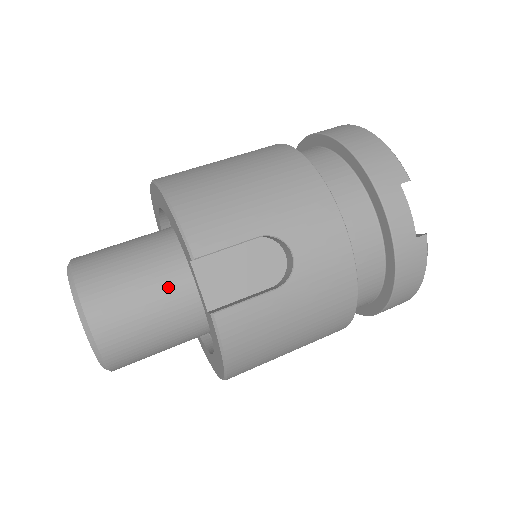
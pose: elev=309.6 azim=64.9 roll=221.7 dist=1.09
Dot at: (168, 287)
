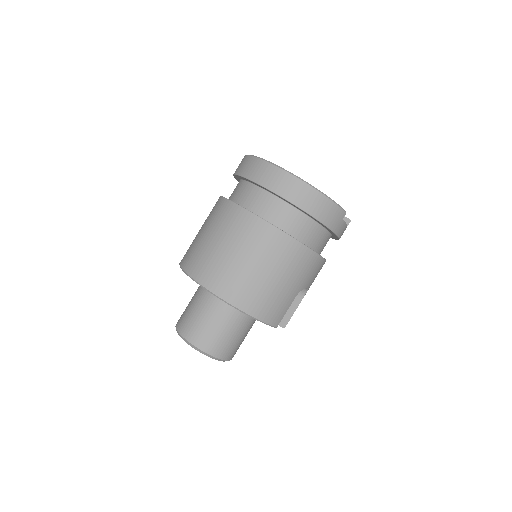
Dot at: (250, 324)
